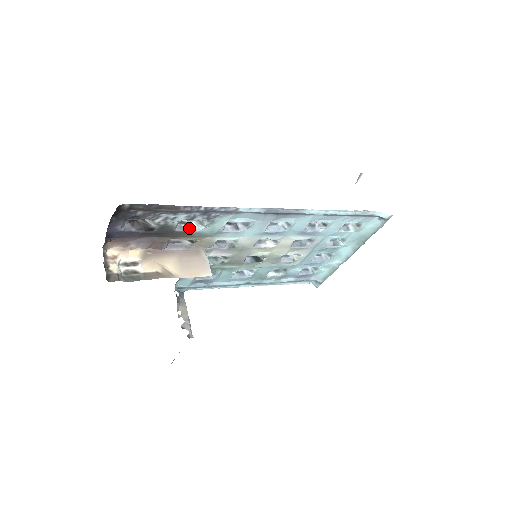
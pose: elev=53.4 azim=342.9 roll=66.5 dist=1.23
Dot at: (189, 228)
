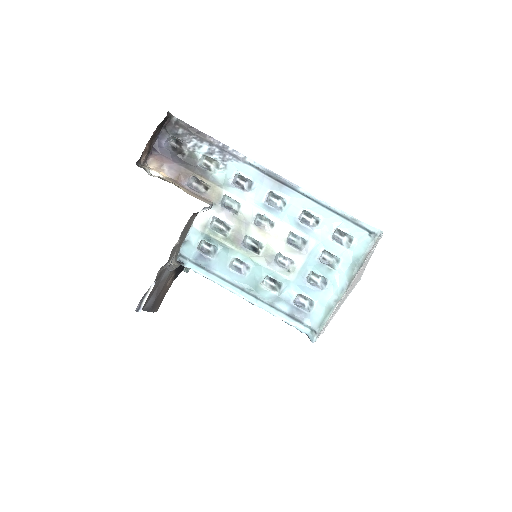
Dot at: (208, 169)
